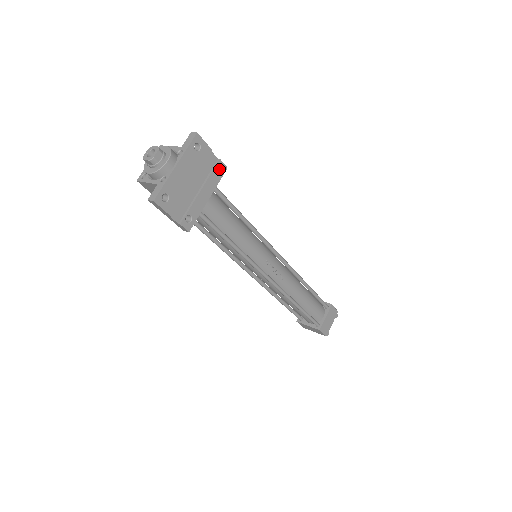
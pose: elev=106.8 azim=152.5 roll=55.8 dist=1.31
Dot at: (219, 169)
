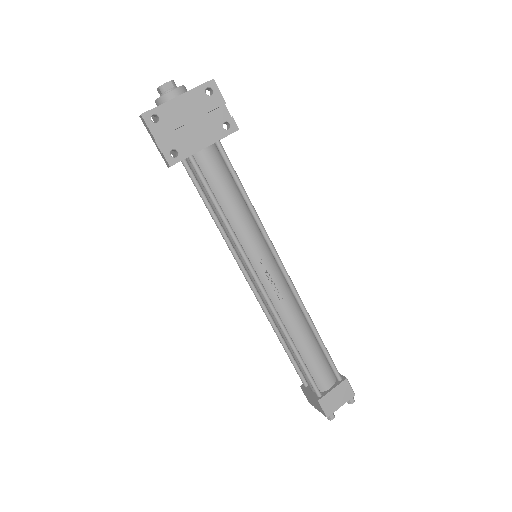
Dot at: (229, 127)
